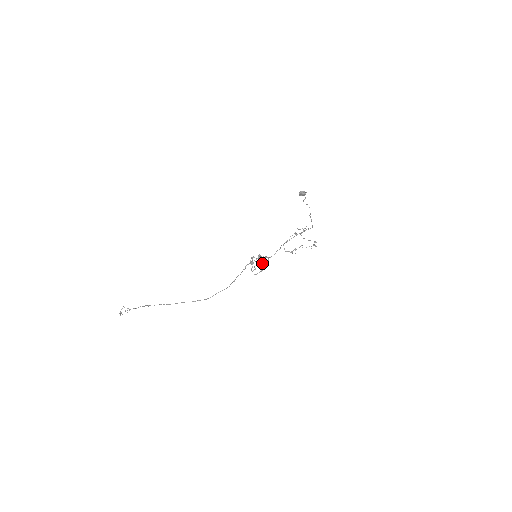
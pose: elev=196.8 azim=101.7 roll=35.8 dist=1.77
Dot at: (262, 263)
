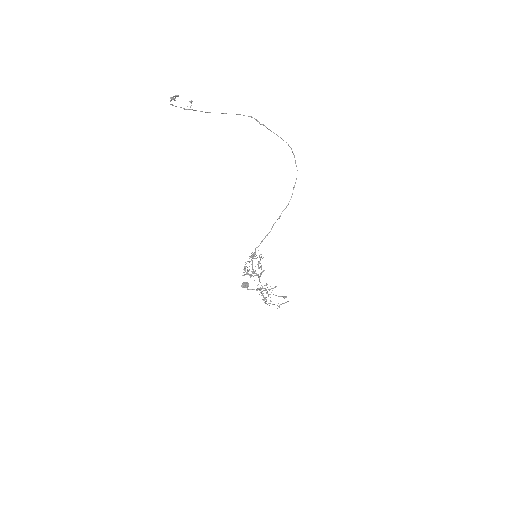
Dot at: occluded
